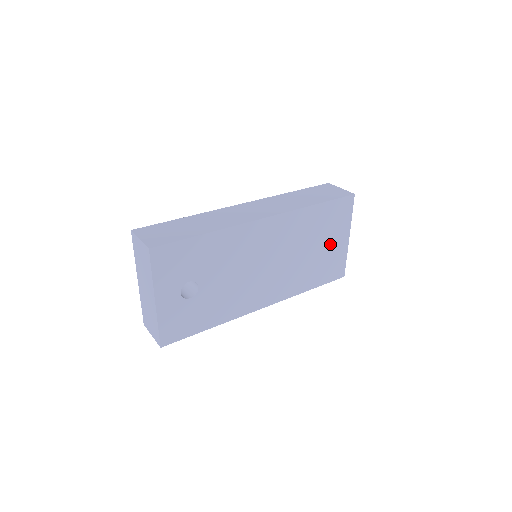
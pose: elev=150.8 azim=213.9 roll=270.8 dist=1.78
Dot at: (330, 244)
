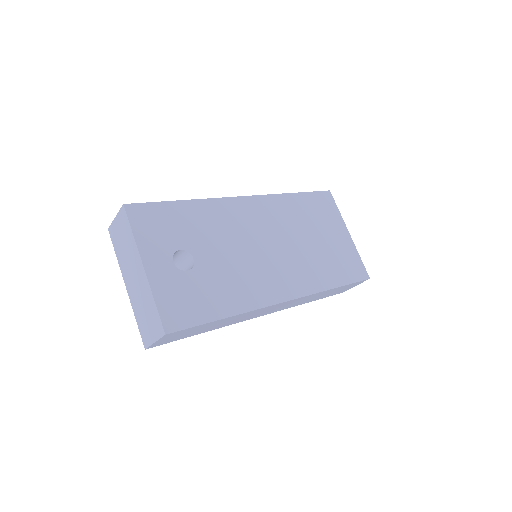
Dot at: (331, 237)
